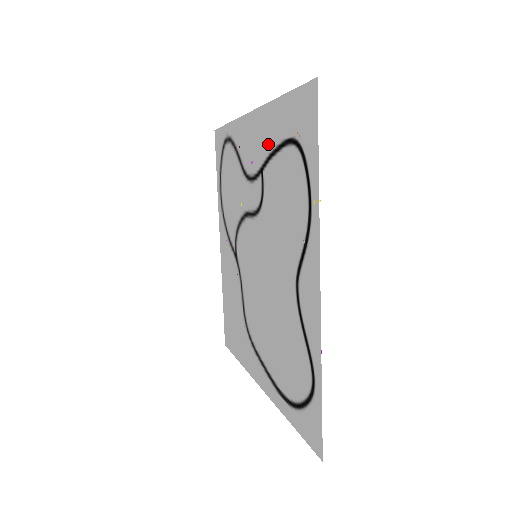
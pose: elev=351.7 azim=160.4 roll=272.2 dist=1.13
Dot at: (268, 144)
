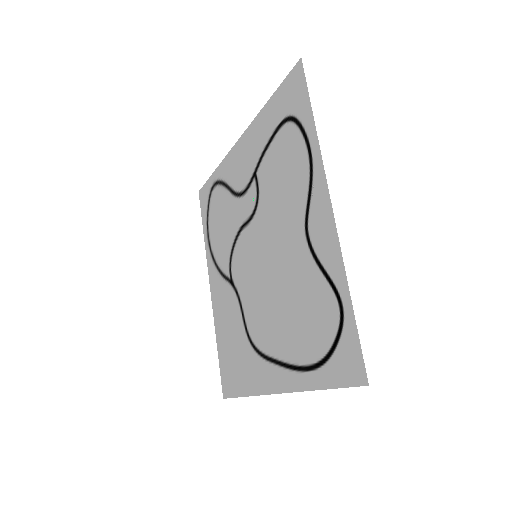
Dot at: (259, 146)
